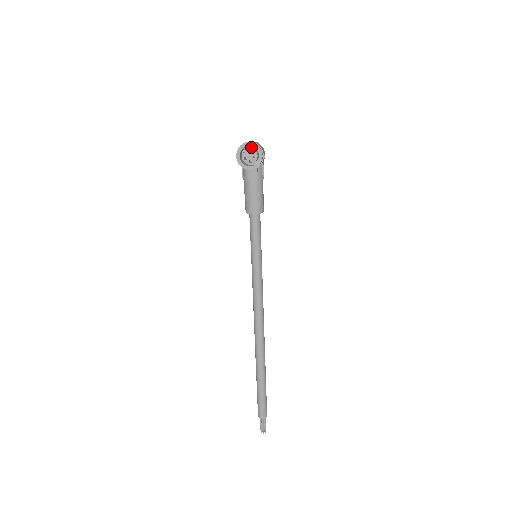
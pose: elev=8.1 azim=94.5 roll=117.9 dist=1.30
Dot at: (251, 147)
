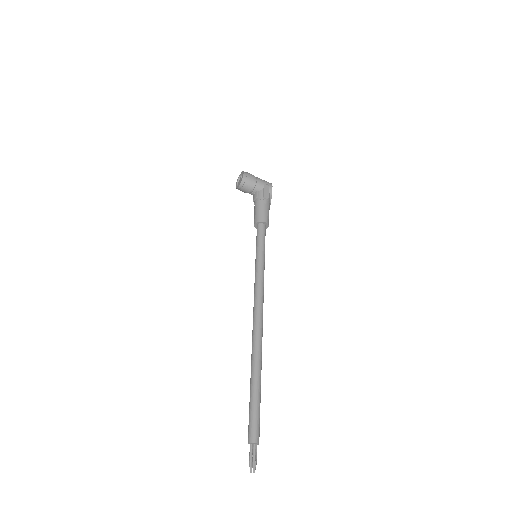
Dot at: occluded
